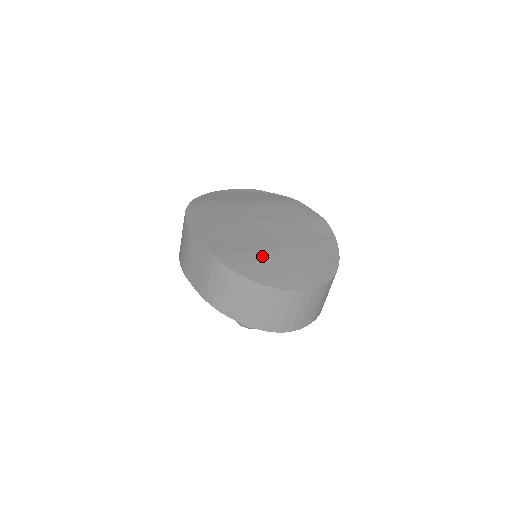
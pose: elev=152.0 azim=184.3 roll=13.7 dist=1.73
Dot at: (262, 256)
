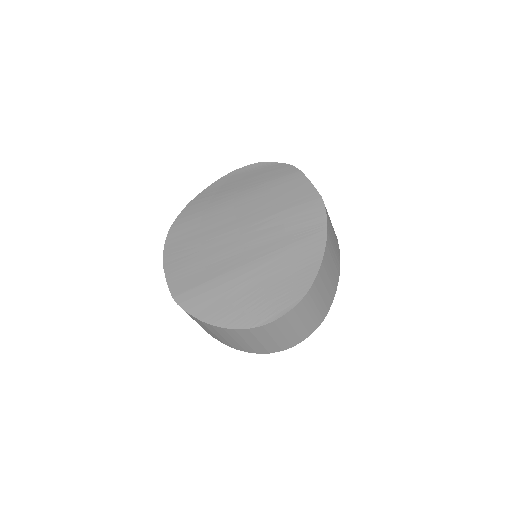
Dot at: (224, 284)
